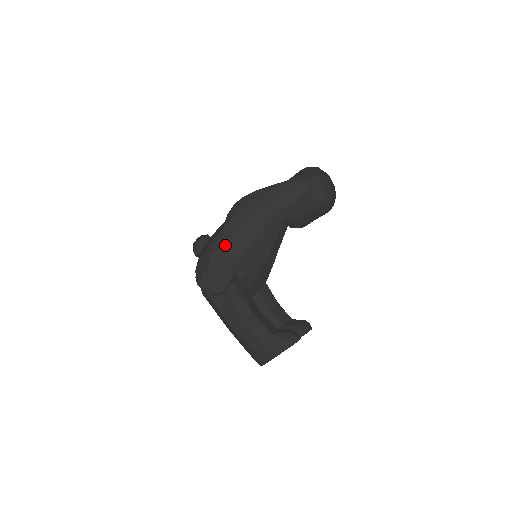
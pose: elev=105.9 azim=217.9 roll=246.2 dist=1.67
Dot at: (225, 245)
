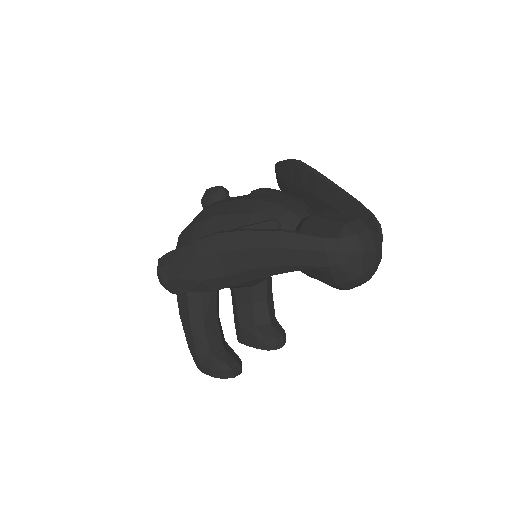
Dot at: (191, 261)
